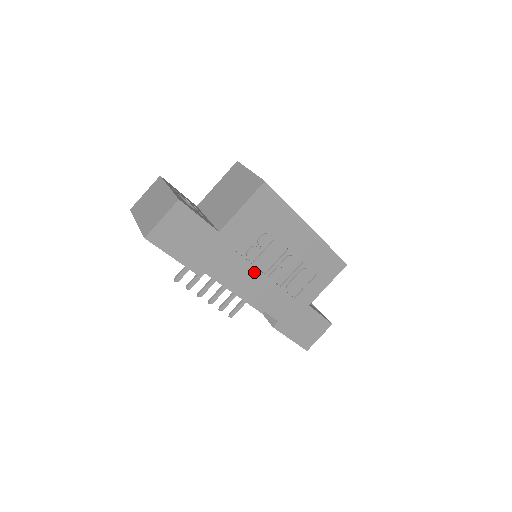
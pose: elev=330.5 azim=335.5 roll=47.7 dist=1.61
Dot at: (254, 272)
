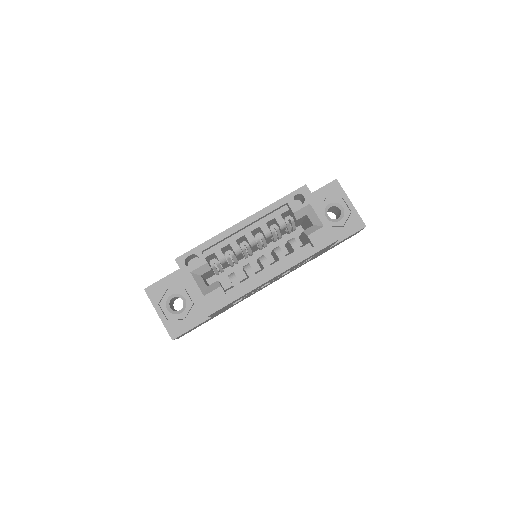
Dot at: occluded
